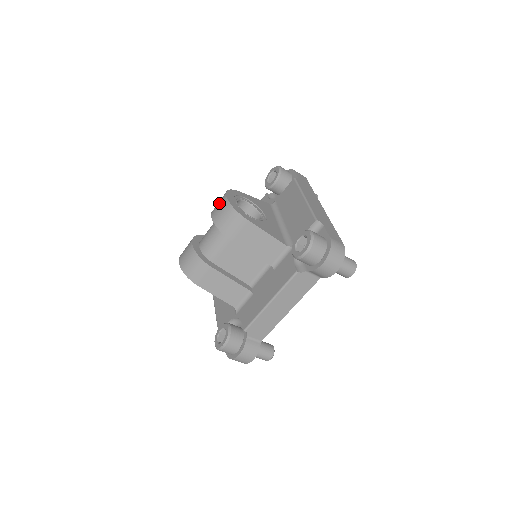
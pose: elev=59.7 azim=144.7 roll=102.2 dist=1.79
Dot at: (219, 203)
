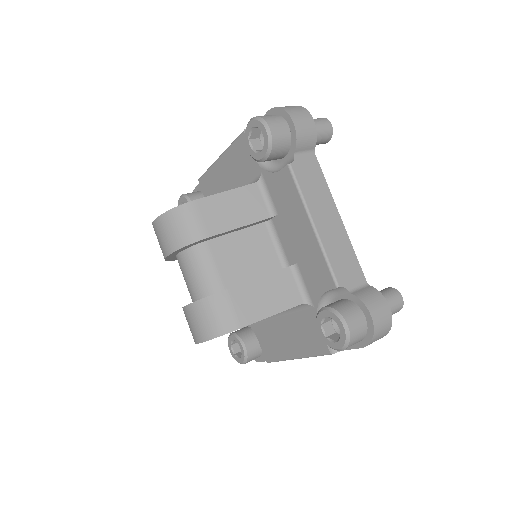
Dot at: (158, 237)
